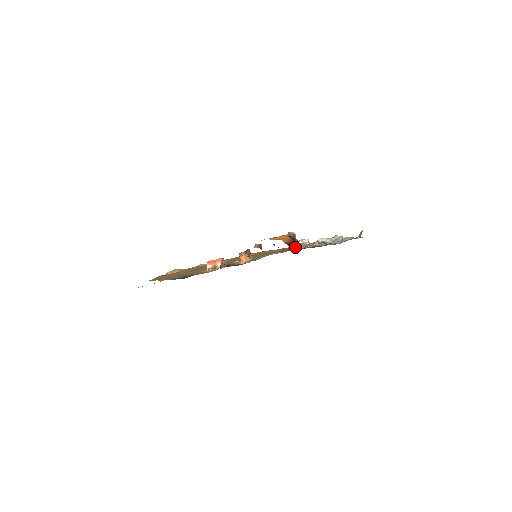
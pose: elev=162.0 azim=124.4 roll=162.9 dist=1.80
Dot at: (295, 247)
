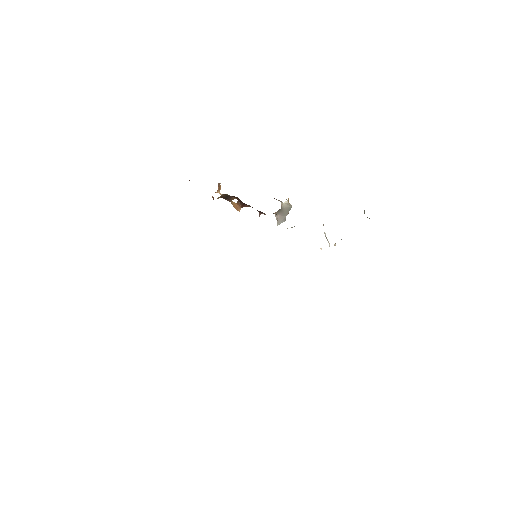
Dot at: occluded
